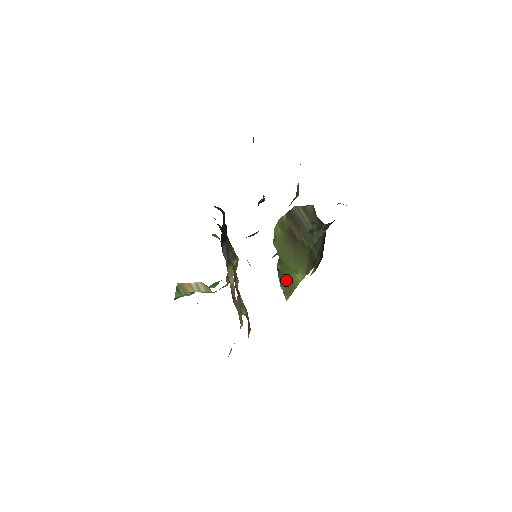
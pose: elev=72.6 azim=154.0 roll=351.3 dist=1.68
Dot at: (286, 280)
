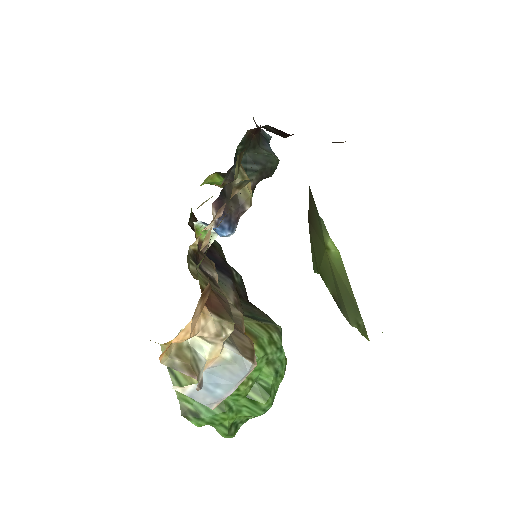
Dot at: (339, 293)
